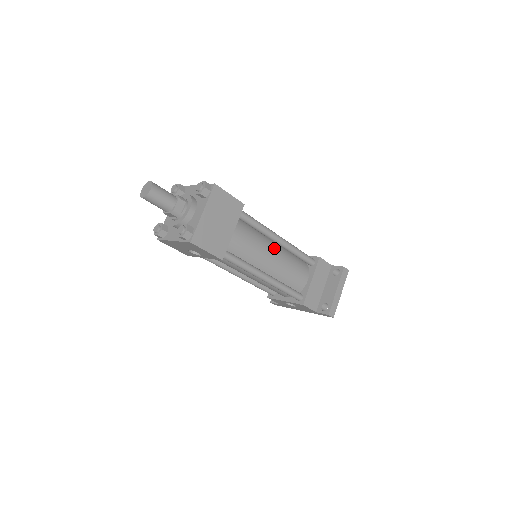
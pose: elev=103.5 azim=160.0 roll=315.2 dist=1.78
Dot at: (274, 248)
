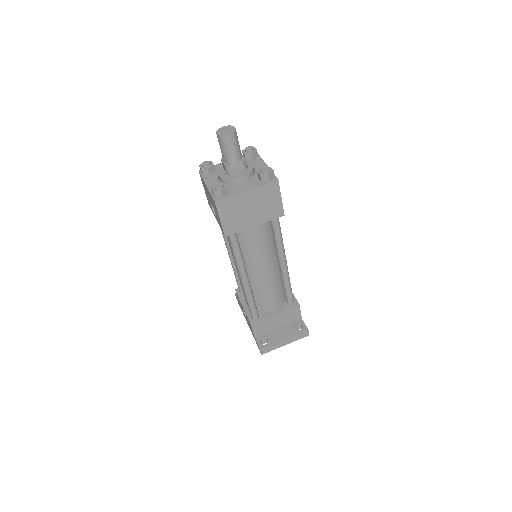
Dot at: (273, 265)
